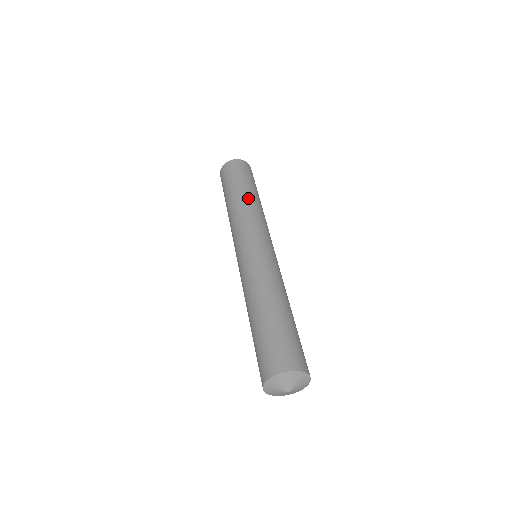
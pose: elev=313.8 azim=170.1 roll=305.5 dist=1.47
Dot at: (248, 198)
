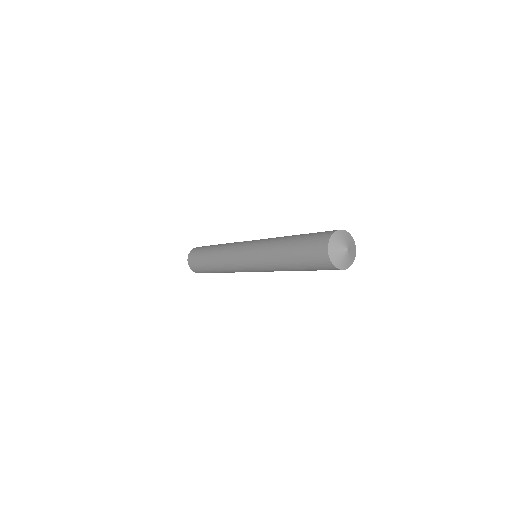
Dot at: occluded
